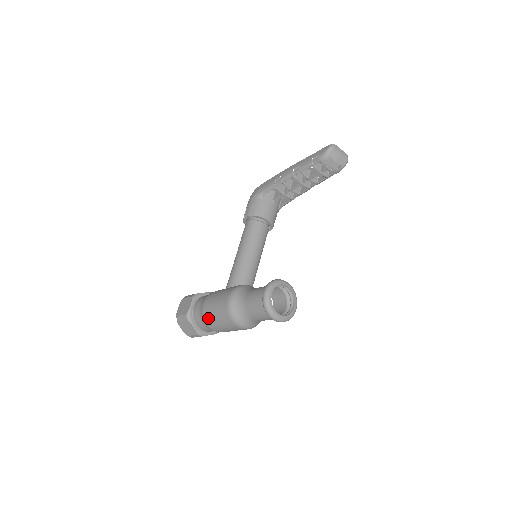
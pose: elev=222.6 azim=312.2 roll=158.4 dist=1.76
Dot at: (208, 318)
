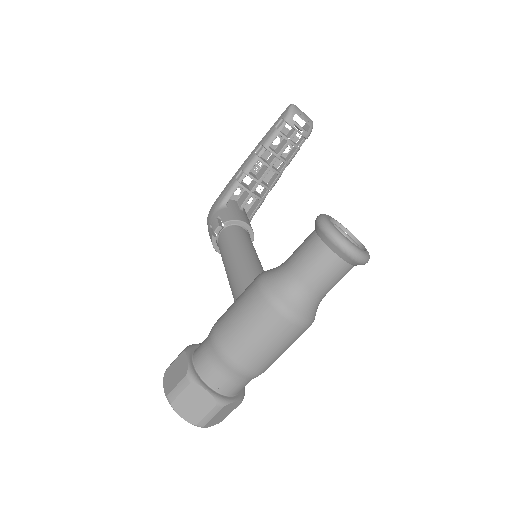
Dot at: (232, 347)
